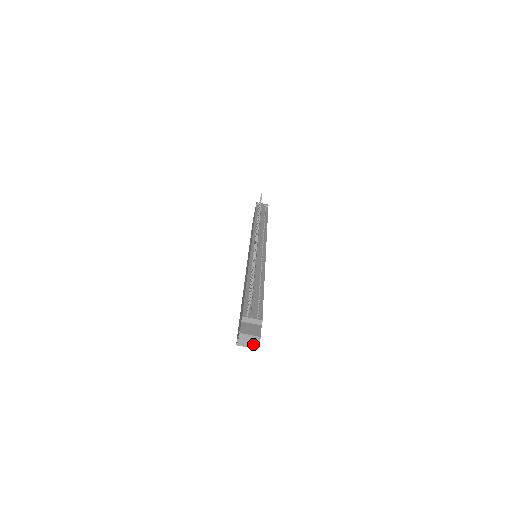
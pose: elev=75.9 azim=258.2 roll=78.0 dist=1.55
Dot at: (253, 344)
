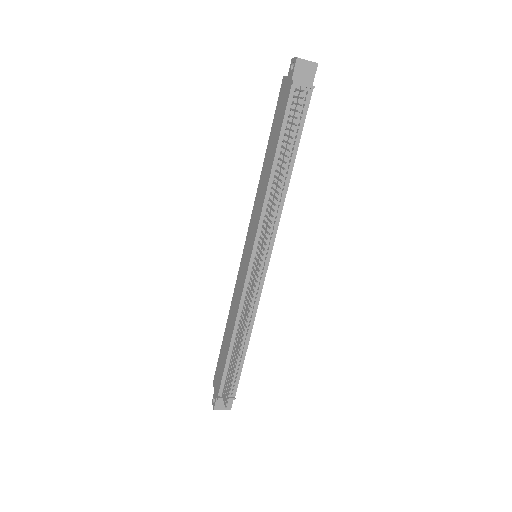
Dot at: occluded
